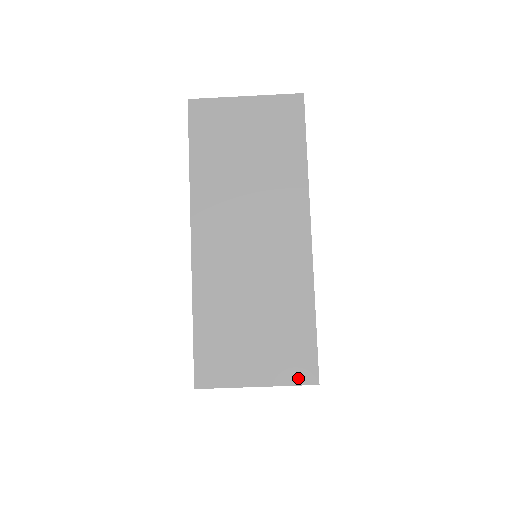
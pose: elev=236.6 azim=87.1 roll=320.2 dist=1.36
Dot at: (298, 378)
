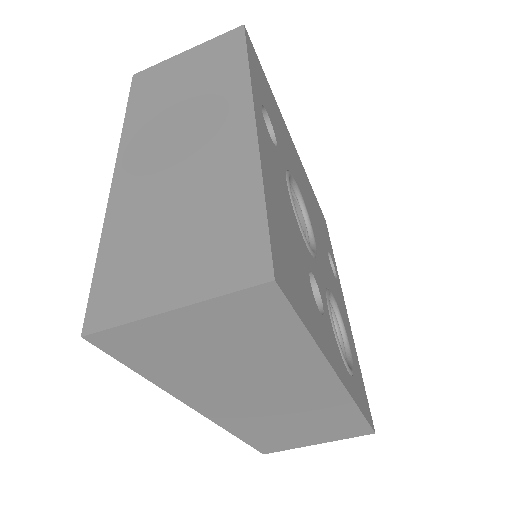
Dot at: (354, 435)
